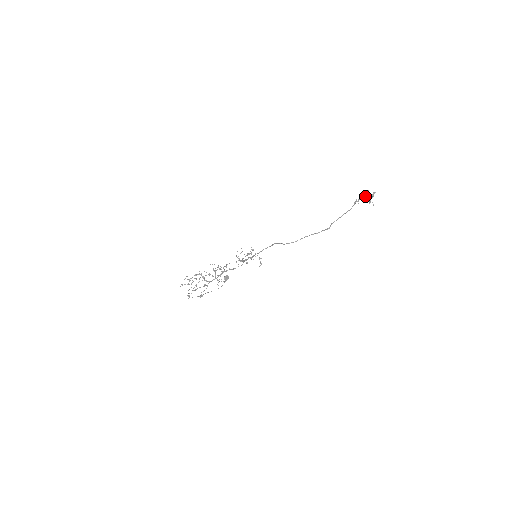
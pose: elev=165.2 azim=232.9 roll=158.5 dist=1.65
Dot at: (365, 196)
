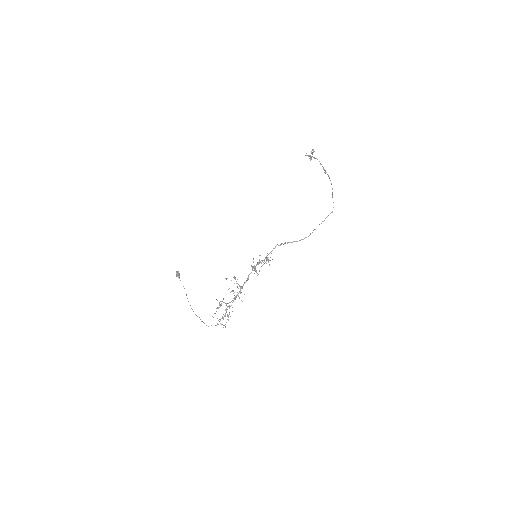
Dot at: occluded
